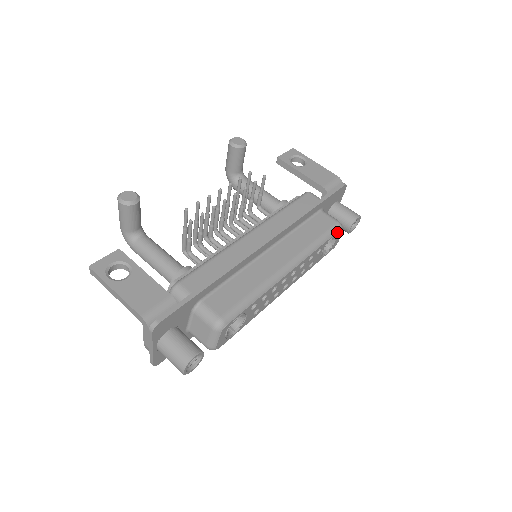
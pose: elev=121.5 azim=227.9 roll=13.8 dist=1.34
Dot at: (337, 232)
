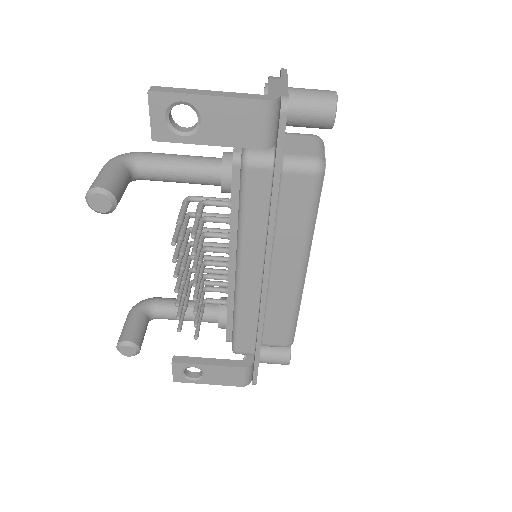
Dot at: (322, 180)
